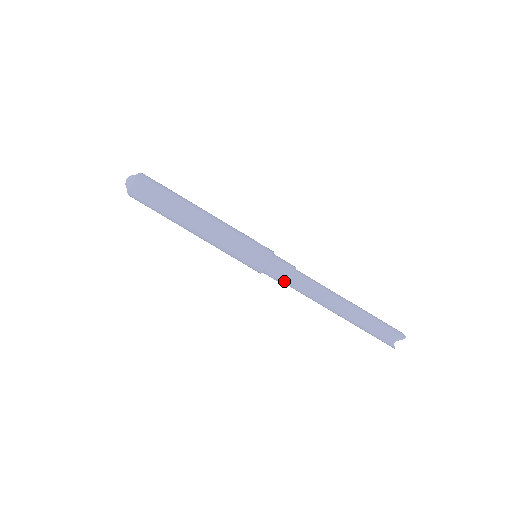
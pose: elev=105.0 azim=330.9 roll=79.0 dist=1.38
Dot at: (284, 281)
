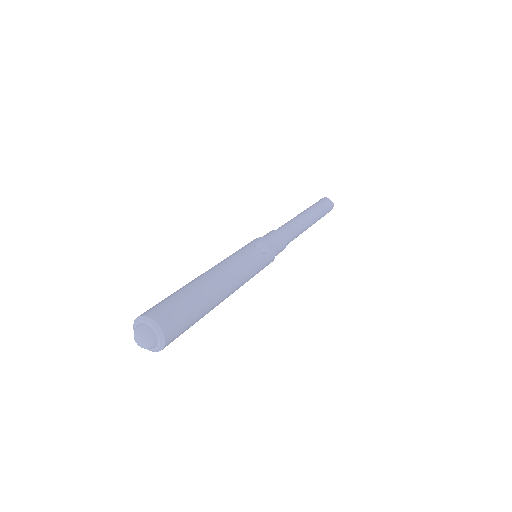
Dot at: occluded
